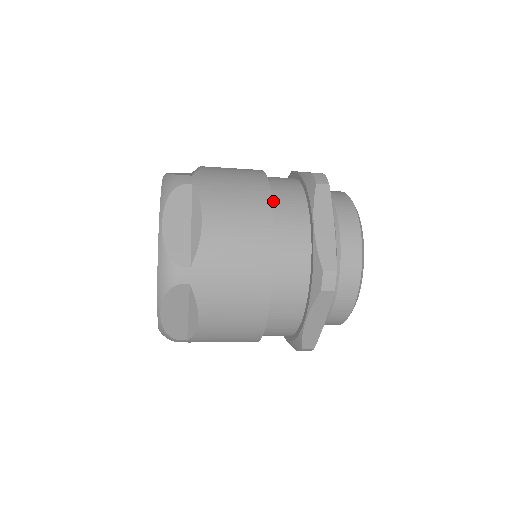
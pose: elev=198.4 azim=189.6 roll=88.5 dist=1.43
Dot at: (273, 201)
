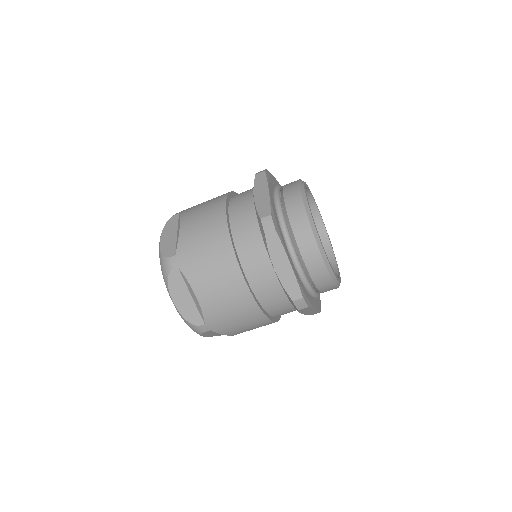
Dot at: (231, 200)
